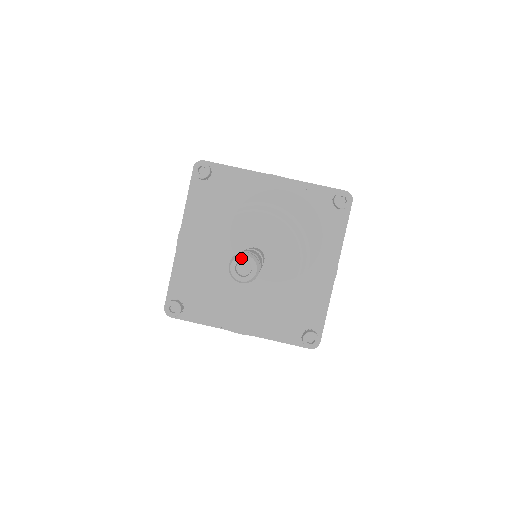
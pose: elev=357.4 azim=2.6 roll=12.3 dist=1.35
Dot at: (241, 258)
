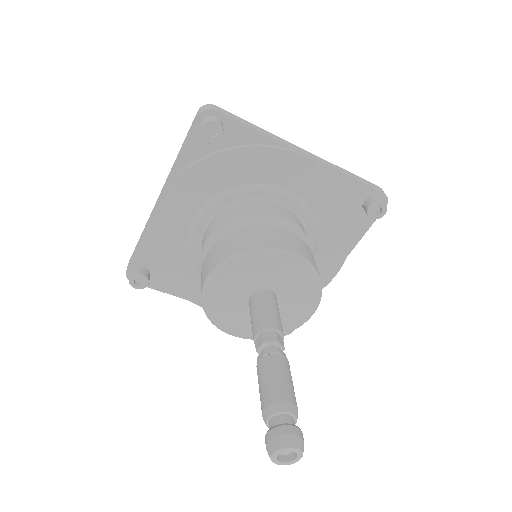
Dot at: (288, 450)
